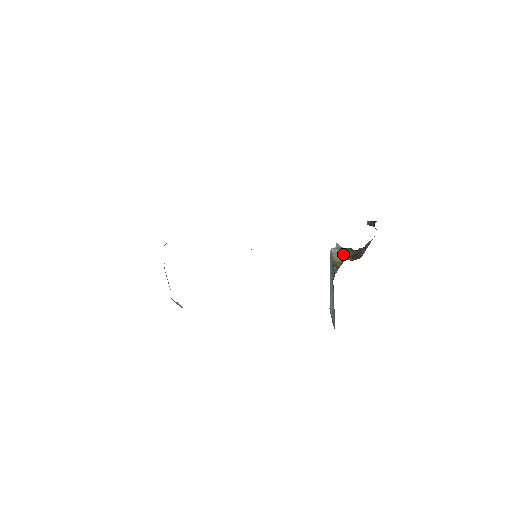
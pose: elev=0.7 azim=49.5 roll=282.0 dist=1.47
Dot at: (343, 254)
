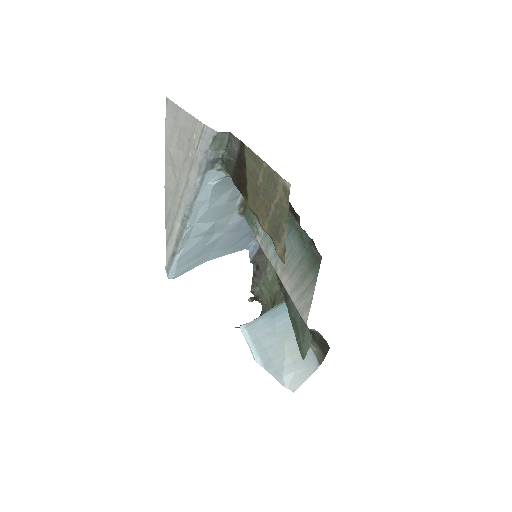
Dot at: occluded
